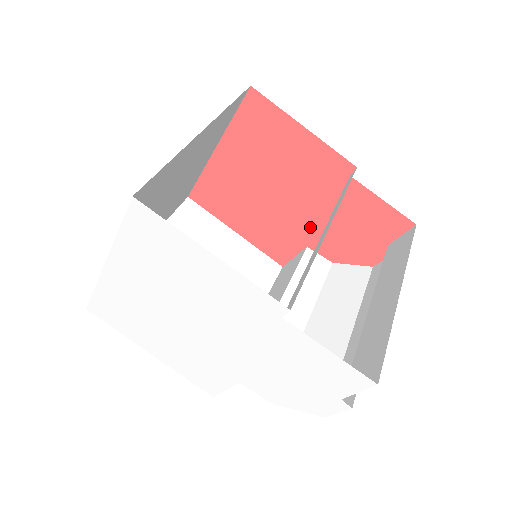
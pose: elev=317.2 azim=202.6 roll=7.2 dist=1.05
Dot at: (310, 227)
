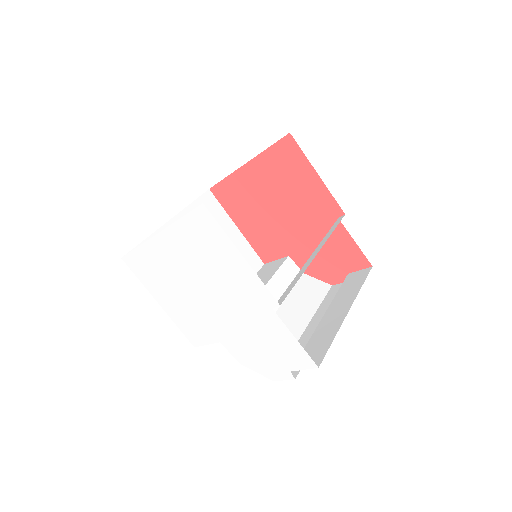
Dot at: (296, 243)
